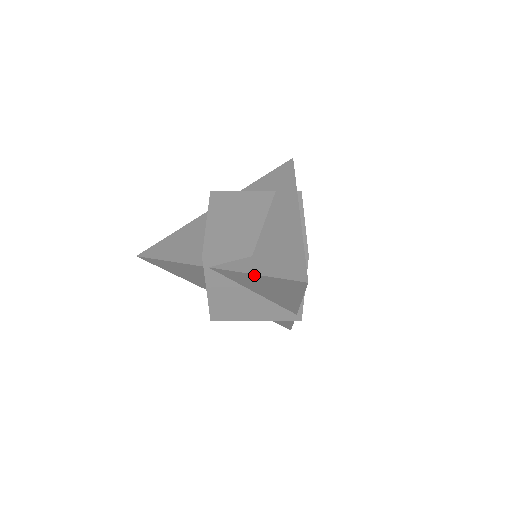
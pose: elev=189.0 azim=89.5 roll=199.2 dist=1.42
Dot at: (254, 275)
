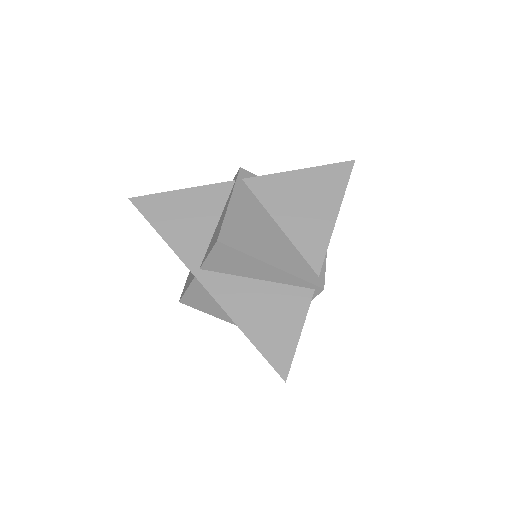
Dot at: (298, 172)
